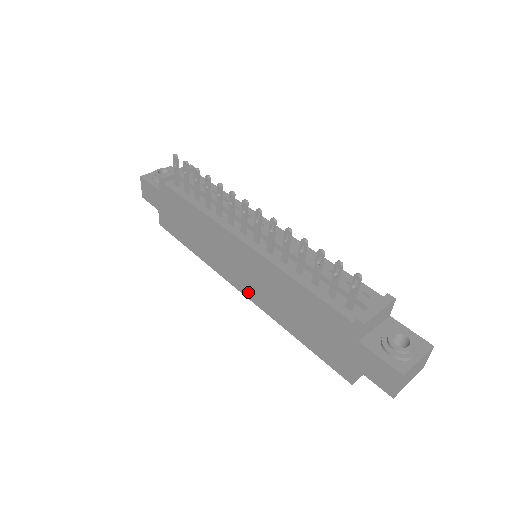
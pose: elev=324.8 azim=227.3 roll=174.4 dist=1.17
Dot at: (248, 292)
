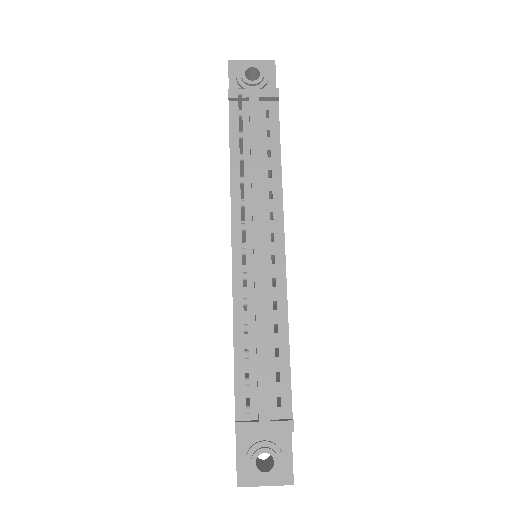
Dot at: occluded
